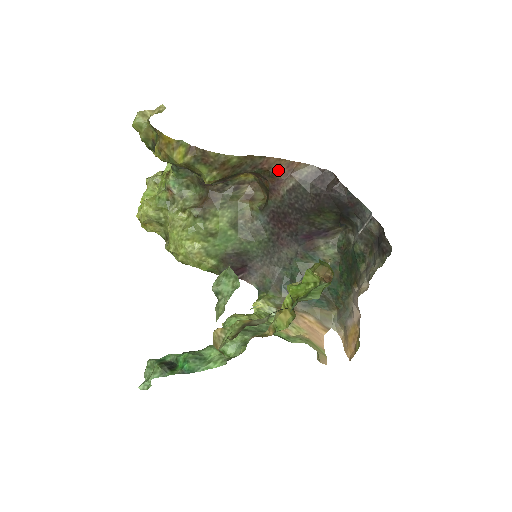
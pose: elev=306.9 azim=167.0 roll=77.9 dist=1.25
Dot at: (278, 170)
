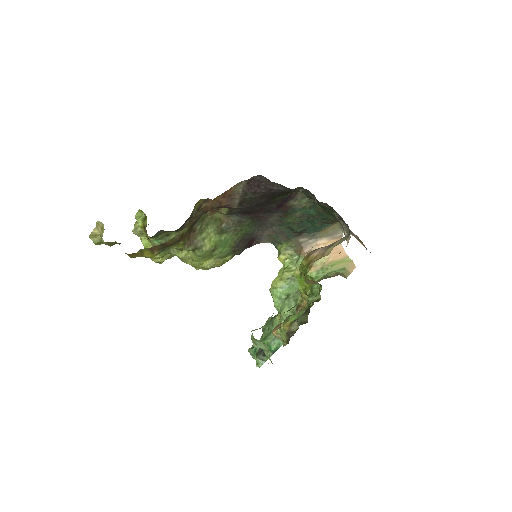
Dot at: (219, 204)
